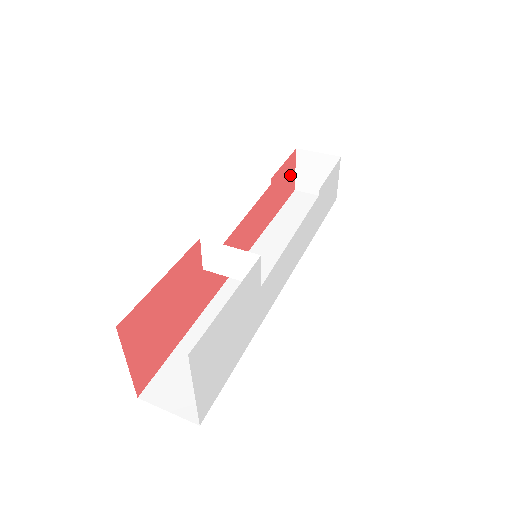
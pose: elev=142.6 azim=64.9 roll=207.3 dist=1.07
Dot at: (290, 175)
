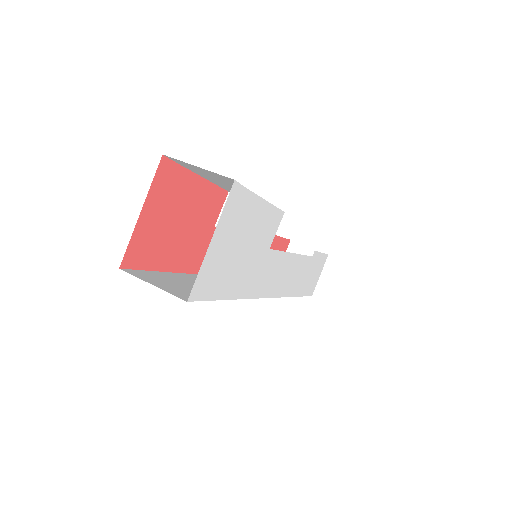
Dot at: occluded
